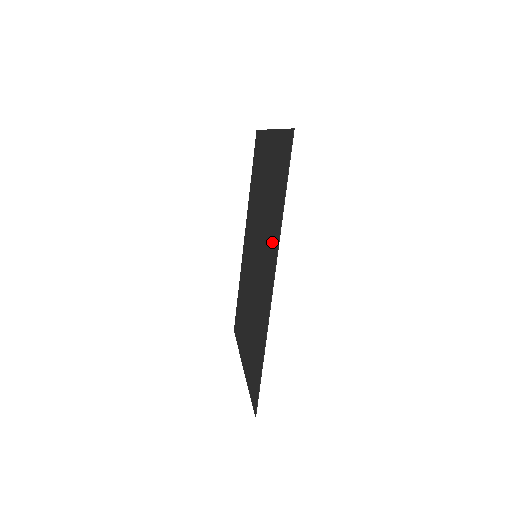
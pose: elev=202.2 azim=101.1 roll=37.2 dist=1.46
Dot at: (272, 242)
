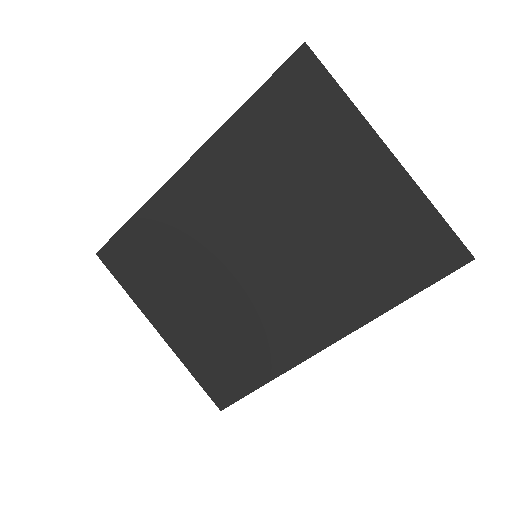
Dot at: (342, 305)
